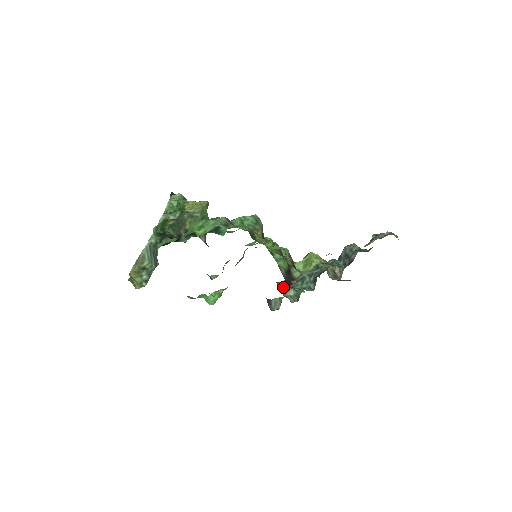
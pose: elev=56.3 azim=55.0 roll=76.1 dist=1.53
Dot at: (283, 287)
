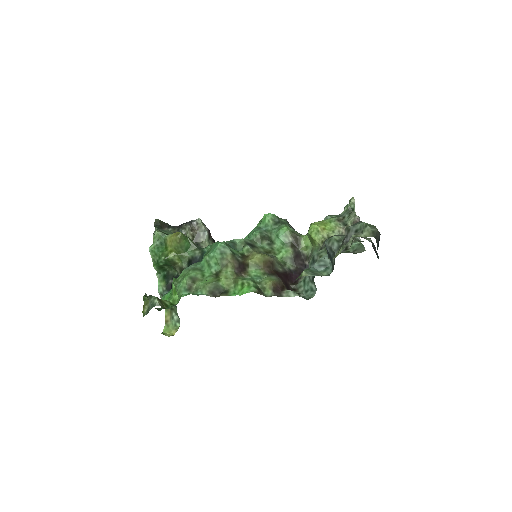
Dot at: occluded
